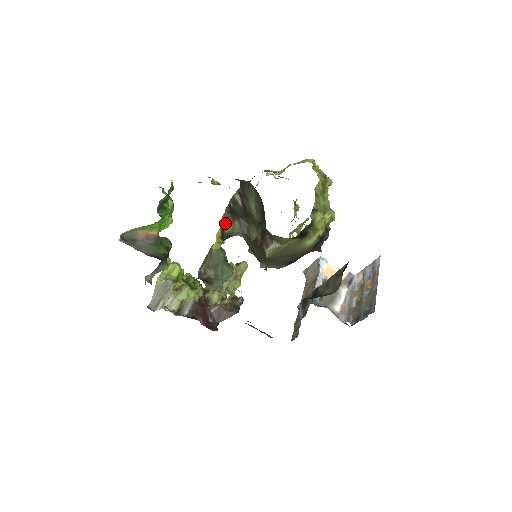
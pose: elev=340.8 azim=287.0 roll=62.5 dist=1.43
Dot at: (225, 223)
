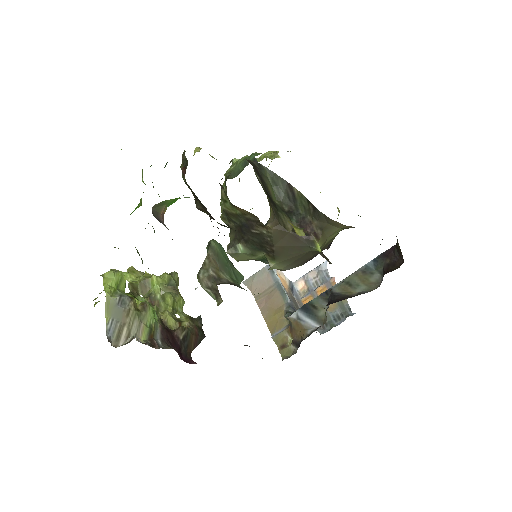
Dot at: occluded
